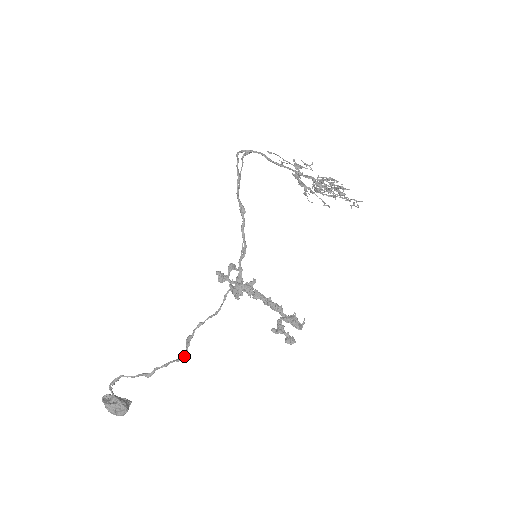
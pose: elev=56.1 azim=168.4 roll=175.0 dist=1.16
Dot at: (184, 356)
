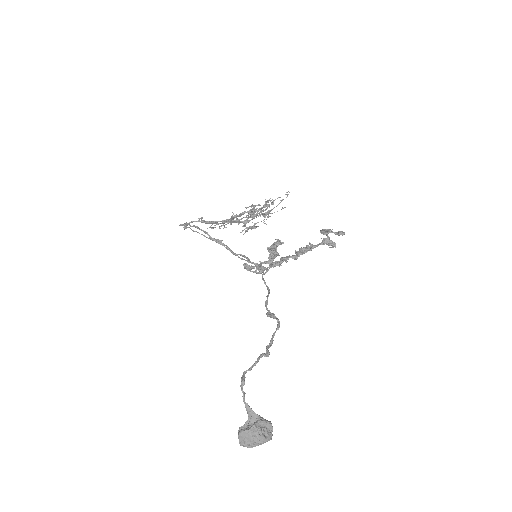
Dot at: (279, 322)
